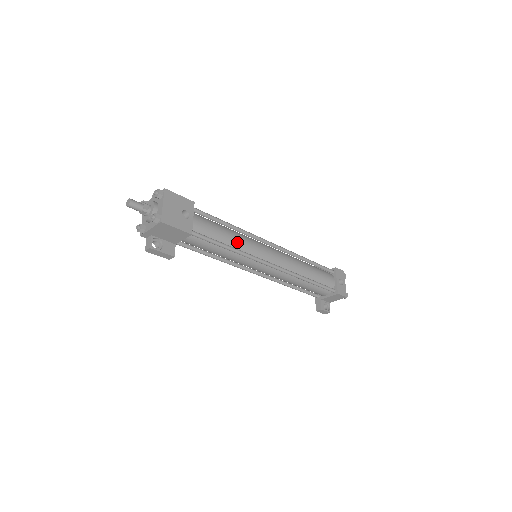
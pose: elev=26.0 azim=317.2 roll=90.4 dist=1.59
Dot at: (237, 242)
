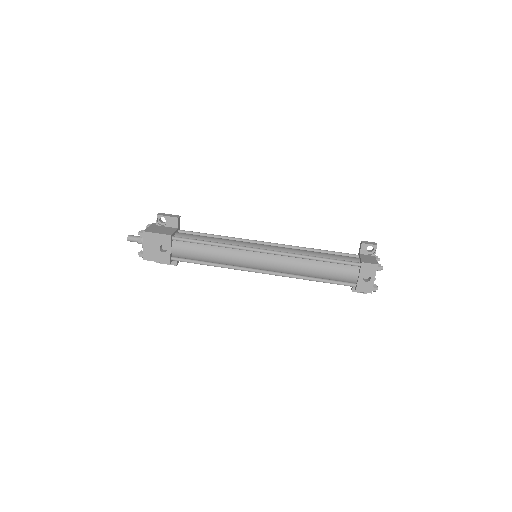
Dot at: (219, 258)
